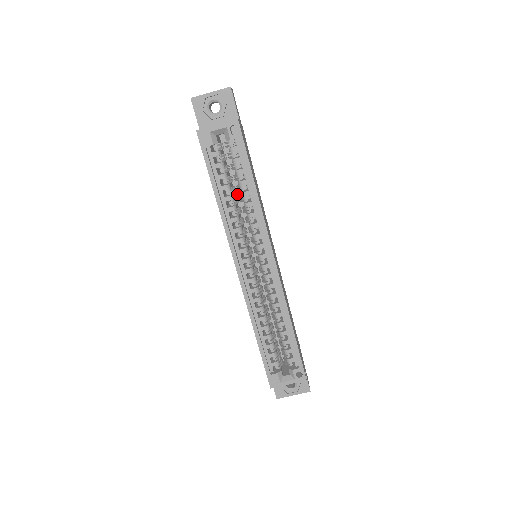
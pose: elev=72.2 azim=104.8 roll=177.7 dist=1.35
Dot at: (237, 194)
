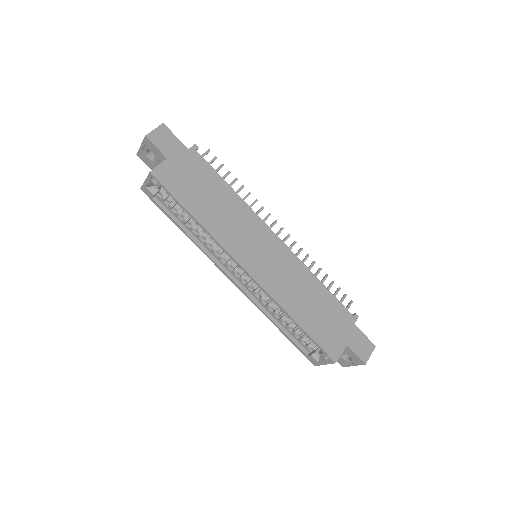
Dot at: occluded
